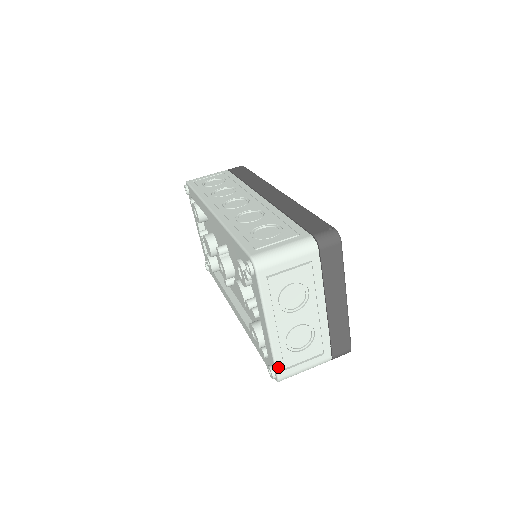
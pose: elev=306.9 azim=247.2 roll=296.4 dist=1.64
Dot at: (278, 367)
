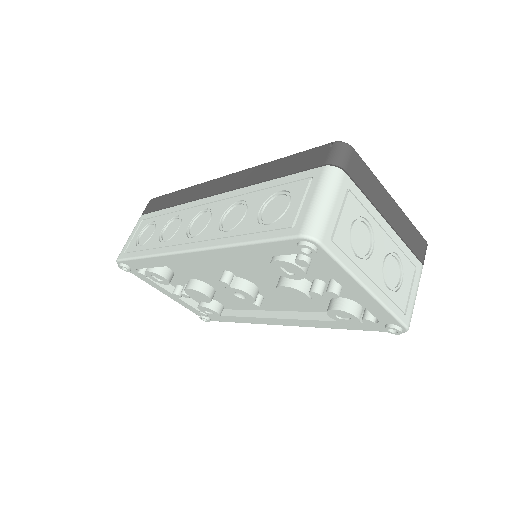
Dot at: (400, 317)
